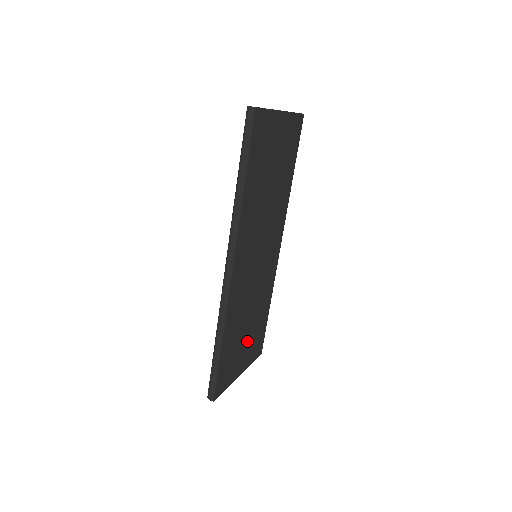
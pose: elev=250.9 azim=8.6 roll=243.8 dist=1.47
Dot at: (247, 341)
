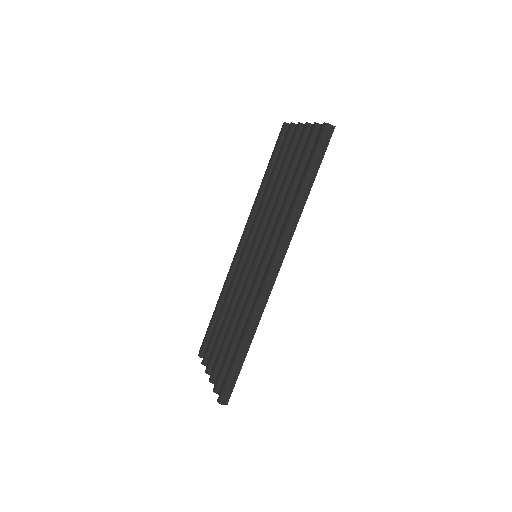
Dot at: occluded
